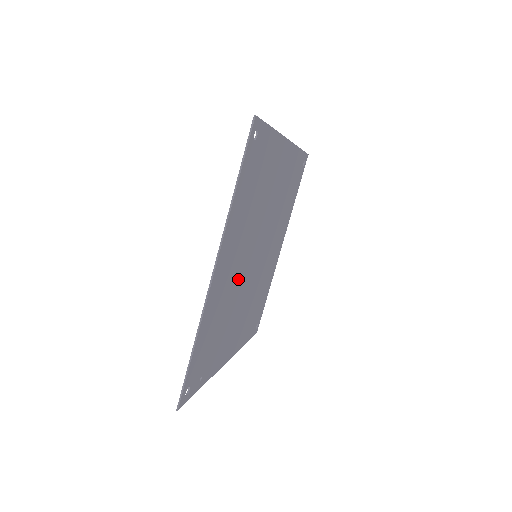
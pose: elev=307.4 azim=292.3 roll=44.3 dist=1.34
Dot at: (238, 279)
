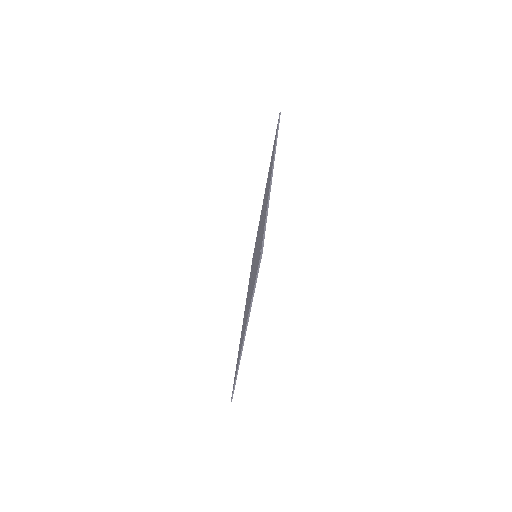
Dot at: occluded
